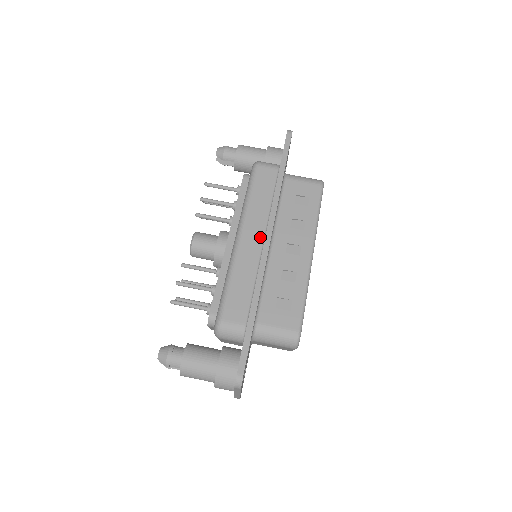
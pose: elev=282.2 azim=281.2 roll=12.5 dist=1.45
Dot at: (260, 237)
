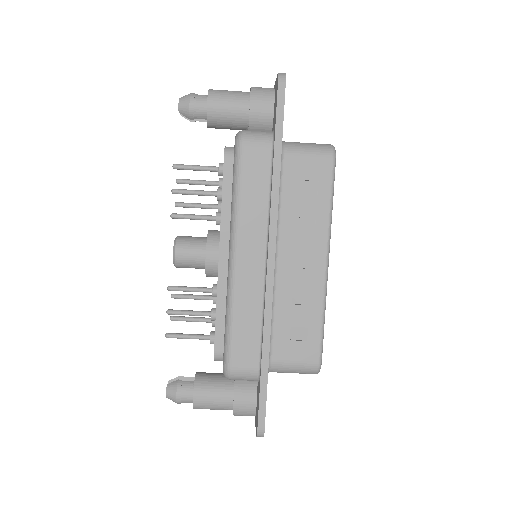
Dot at: (260, 256)
